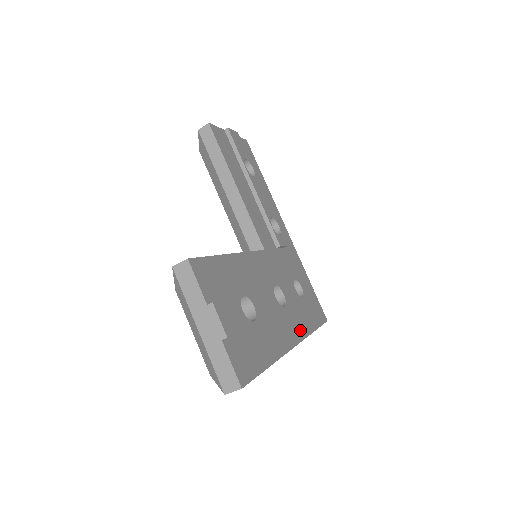
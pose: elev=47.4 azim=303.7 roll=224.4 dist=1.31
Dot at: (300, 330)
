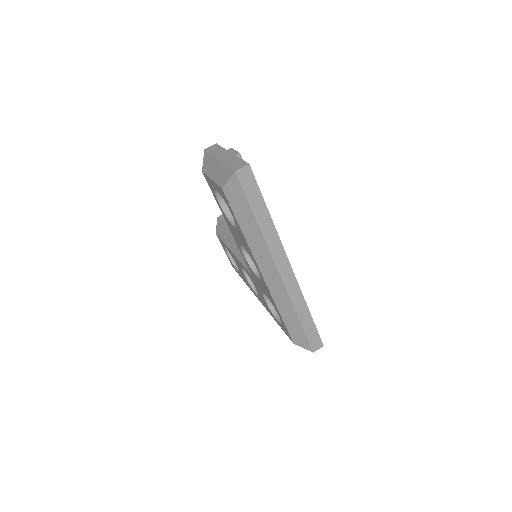
Dot at: occluded
